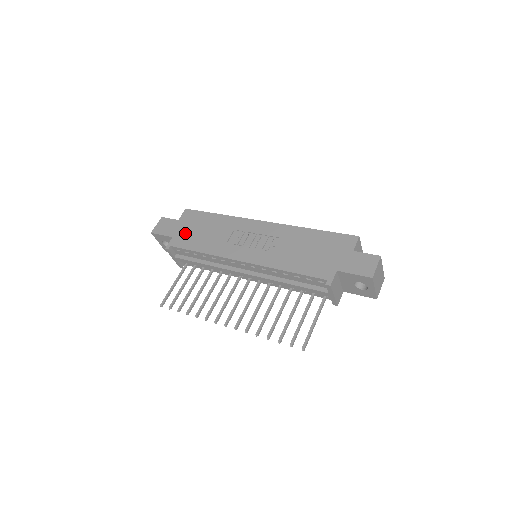
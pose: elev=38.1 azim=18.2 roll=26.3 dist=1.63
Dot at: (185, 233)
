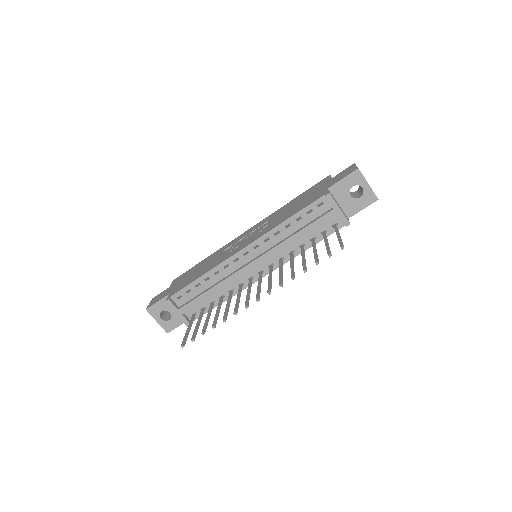
Dot at: (180, 284)
